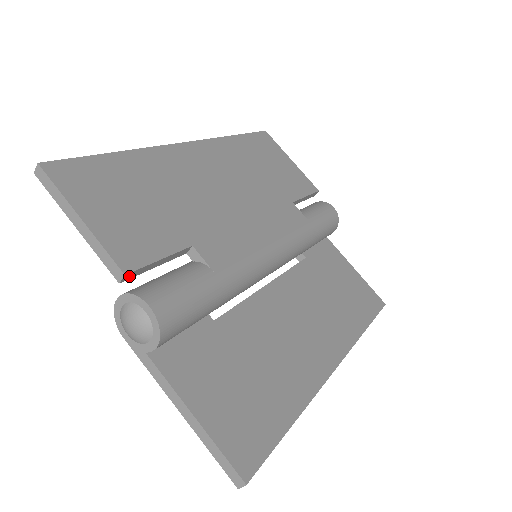
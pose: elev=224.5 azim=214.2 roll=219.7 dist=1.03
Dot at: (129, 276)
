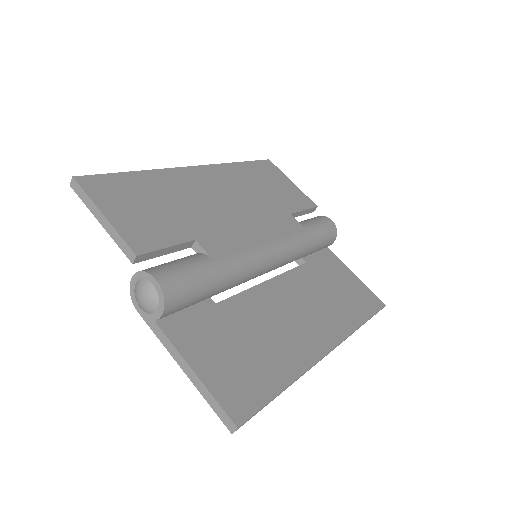
Dot at: (141, 258)
